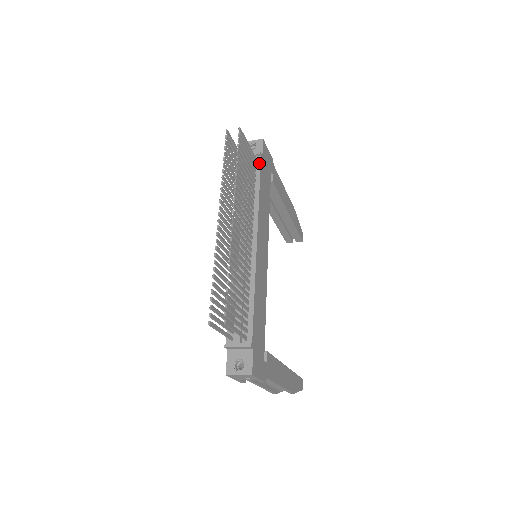
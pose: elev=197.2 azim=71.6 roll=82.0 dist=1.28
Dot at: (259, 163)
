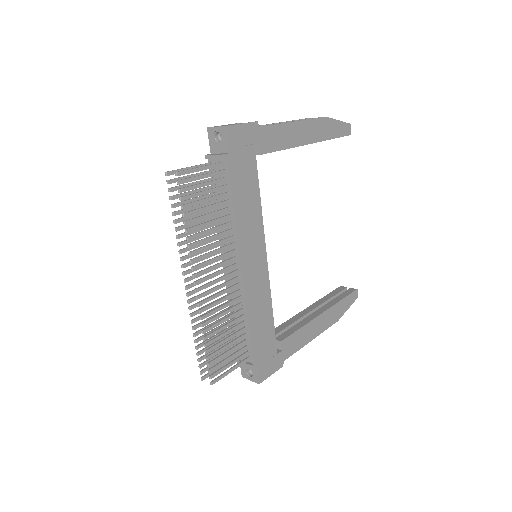
Dot at: (227, 169)
